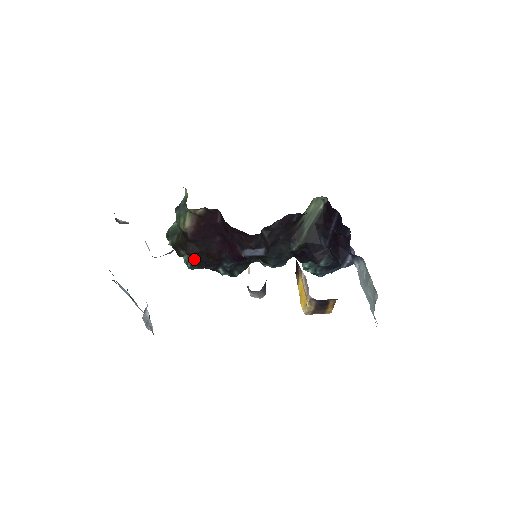
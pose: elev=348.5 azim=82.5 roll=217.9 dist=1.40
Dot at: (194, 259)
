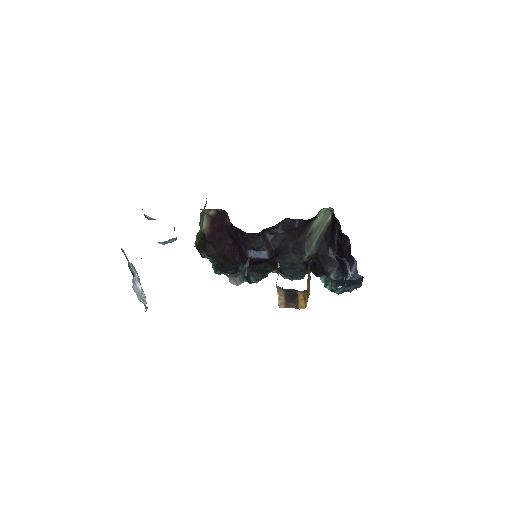
Dot at: (213, 261)
